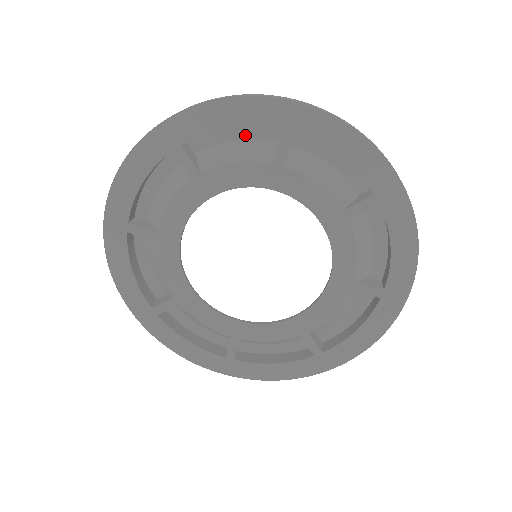
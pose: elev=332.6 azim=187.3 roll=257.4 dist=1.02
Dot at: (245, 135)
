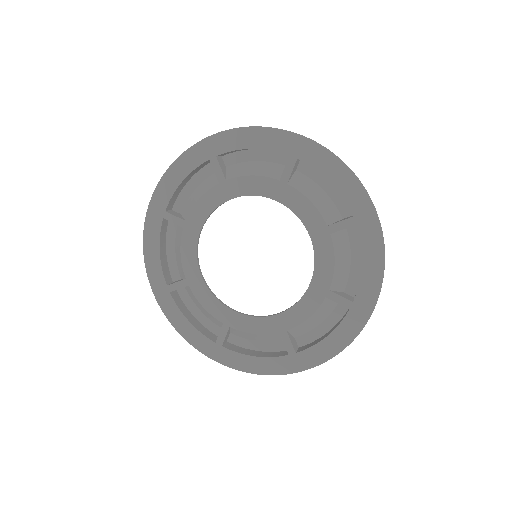
Dot at: (264, 158)
